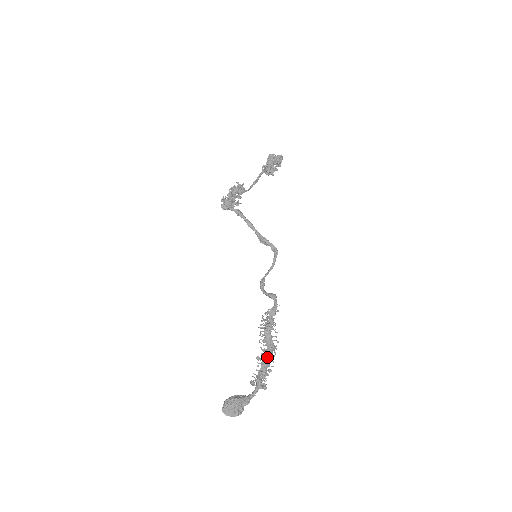
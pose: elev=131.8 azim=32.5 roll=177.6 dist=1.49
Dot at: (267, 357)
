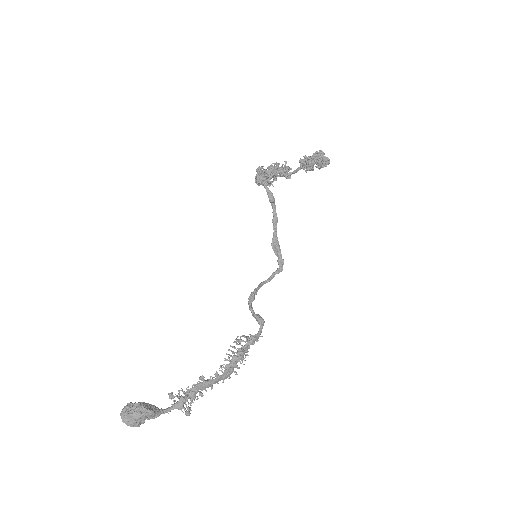
Dot at: (212, 382)
